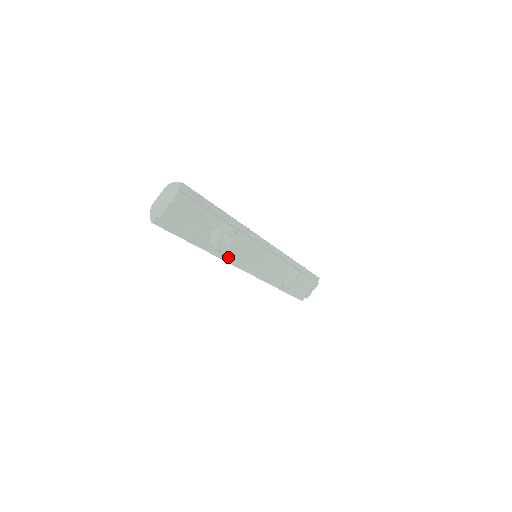
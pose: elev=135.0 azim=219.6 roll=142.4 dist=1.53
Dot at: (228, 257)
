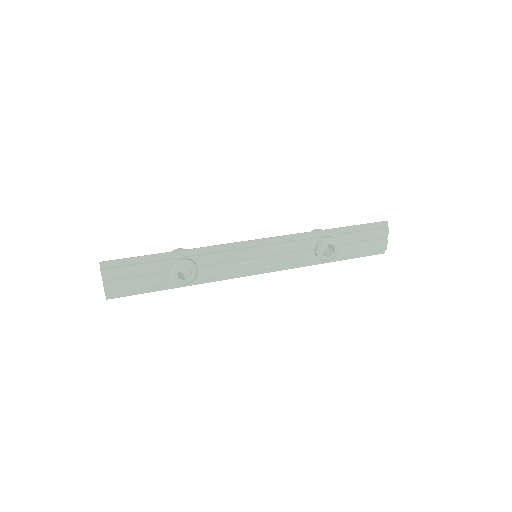
Dot at: (216, 277)
